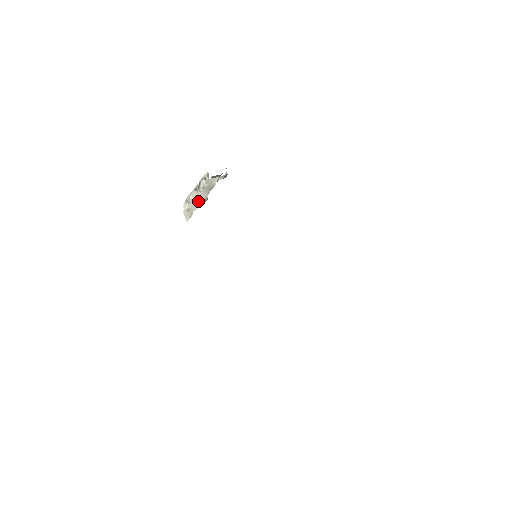
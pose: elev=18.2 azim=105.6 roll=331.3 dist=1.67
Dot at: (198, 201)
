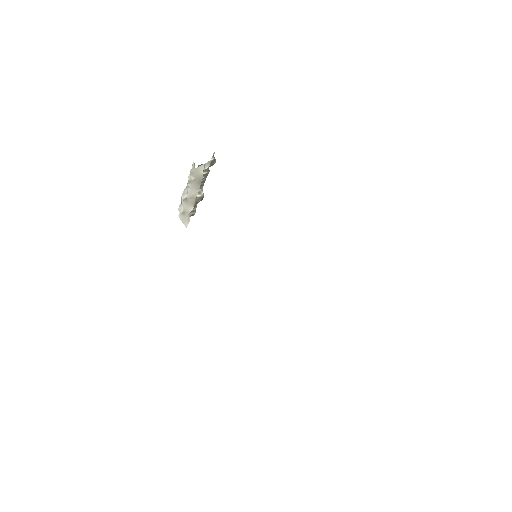
Dot at: (190, 200)
